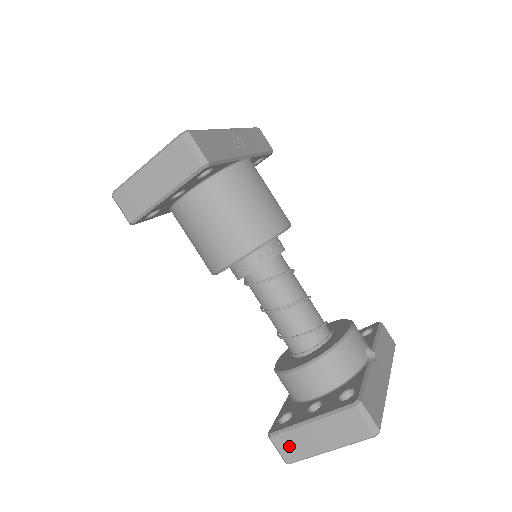
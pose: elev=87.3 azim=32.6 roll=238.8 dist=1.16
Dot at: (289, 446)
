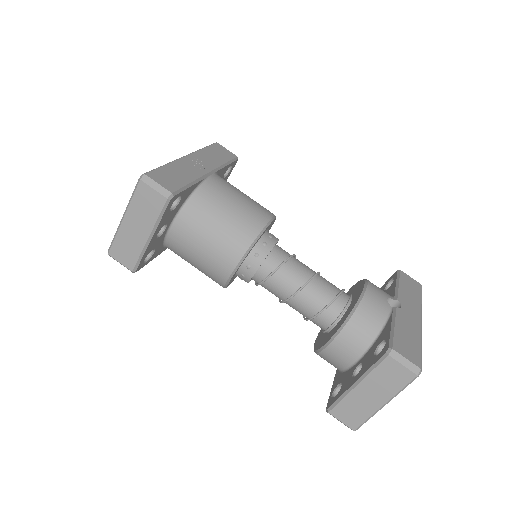
Dot at: (348, 414)
